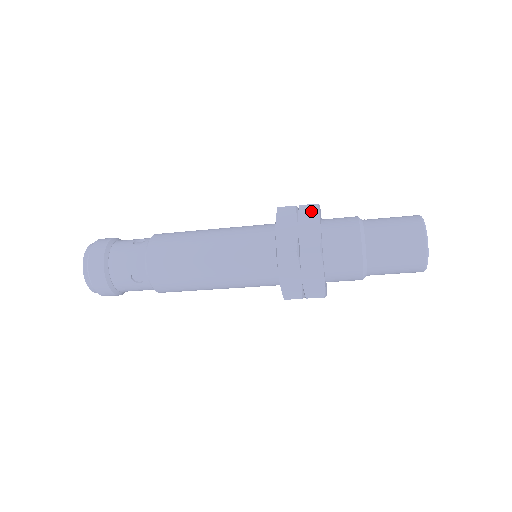
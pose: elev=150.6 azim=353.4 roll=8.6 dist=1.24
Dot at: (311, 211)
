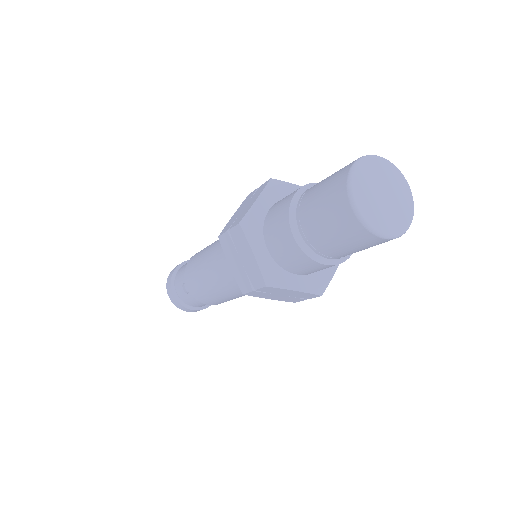
Dot at: (262, 188)
